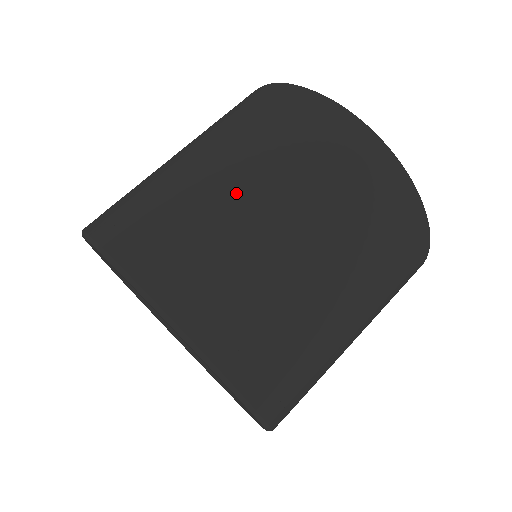
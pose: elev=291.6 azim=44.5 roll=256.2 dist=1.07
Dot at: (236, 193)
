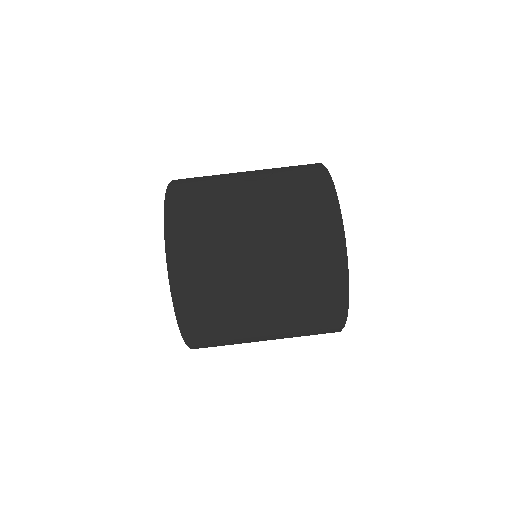
Dot at: (255, 311)
